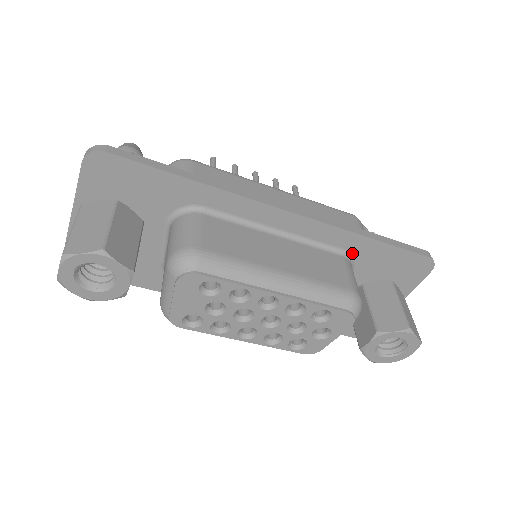
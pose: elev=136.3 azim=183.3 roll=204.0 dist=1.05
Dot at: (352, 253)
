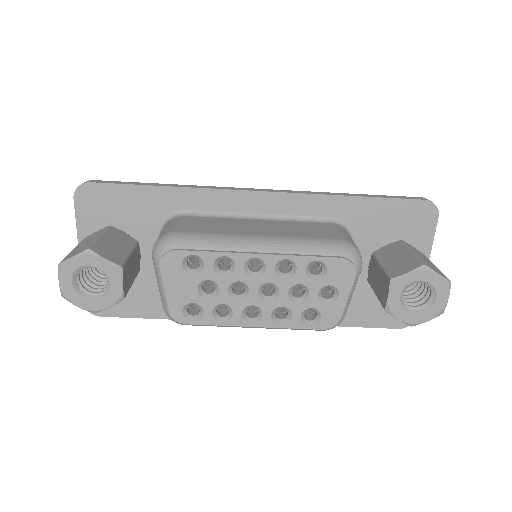
Dot at: (343, 219)
